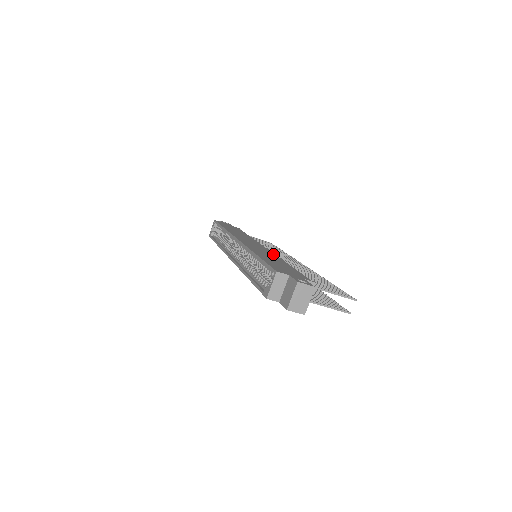
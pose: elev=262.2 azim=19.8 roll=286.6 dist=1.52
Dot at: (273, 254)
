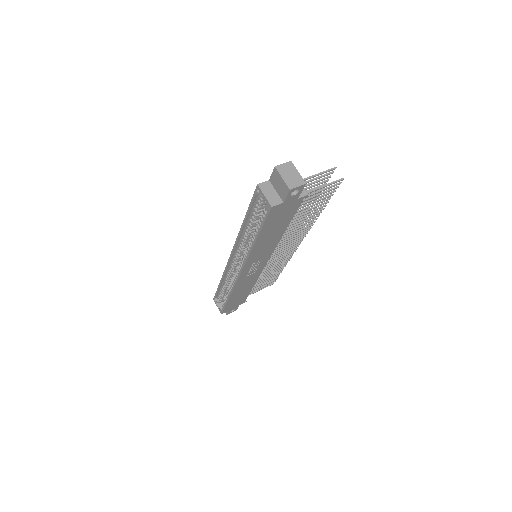
Dot at: occluded
